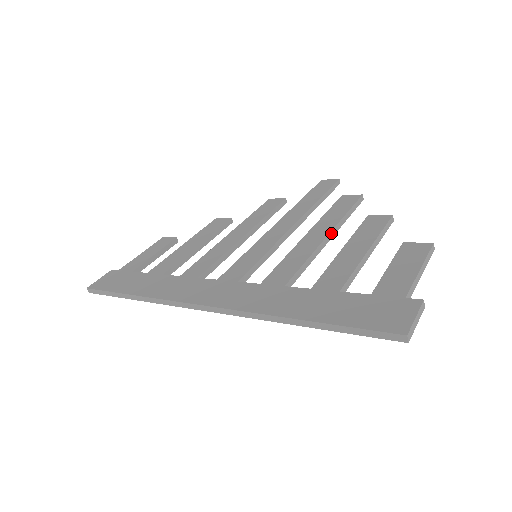
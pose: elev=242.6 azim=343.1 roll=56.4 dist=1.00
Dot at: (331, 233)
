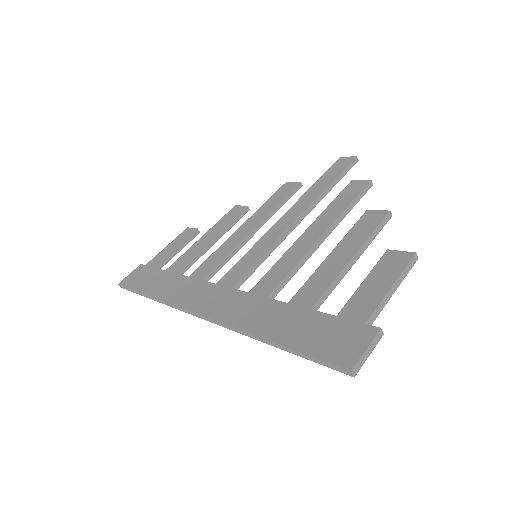
Dot at: (327, 231)
